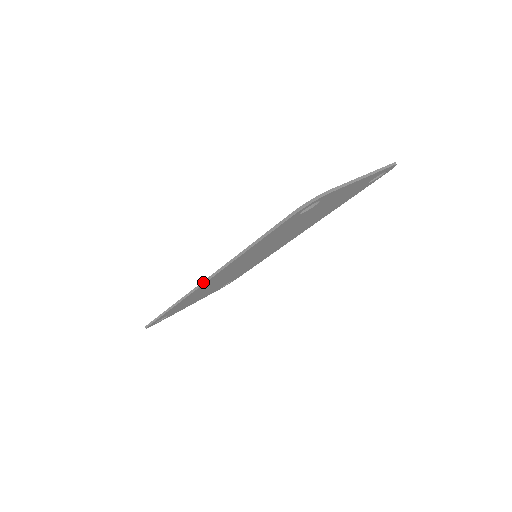
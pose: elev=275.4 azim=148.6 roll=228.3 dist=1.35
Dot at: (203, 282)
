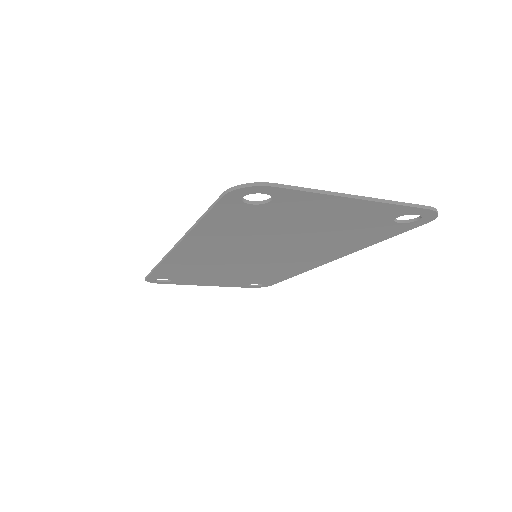
Dot at: (172, 248)
